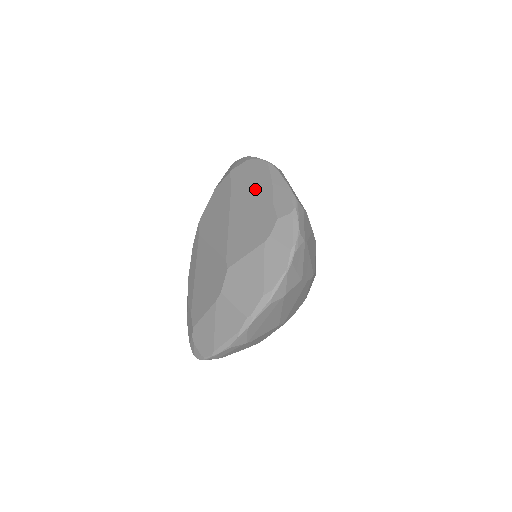
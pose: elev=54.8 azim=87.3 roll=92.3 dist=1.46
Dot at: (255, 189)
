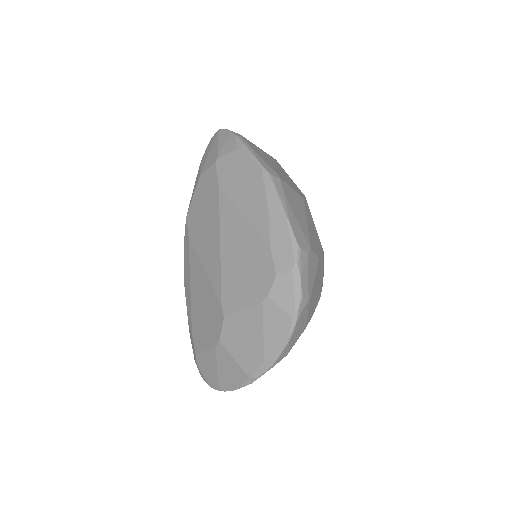
Dot at: (248, 211)
